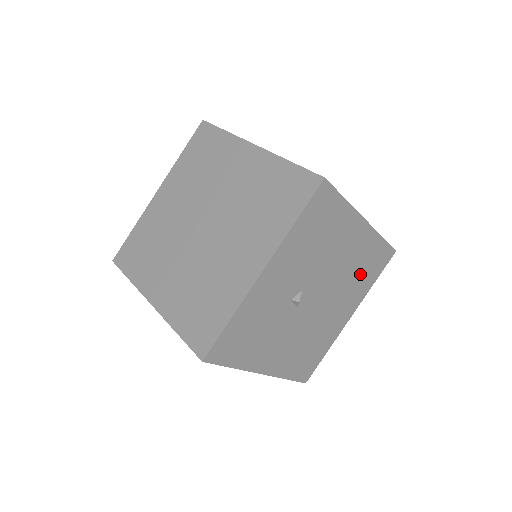
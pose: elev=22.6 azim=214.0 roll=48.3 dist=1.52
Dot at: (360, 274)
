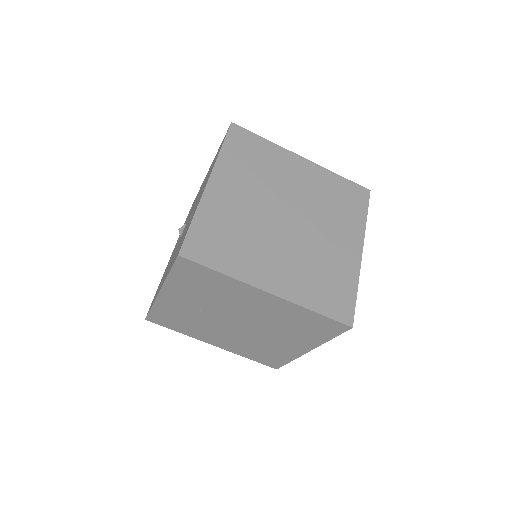
Dot at: occluded
